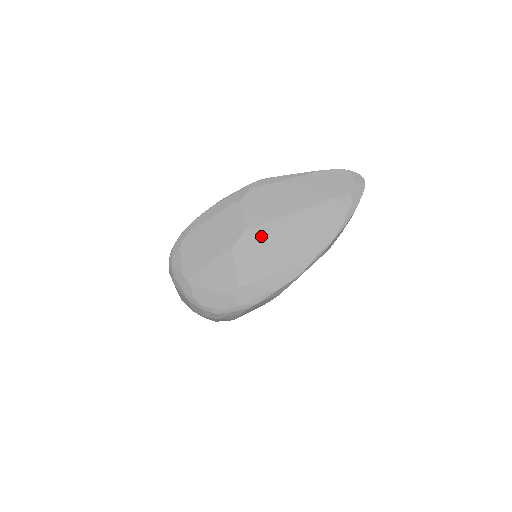
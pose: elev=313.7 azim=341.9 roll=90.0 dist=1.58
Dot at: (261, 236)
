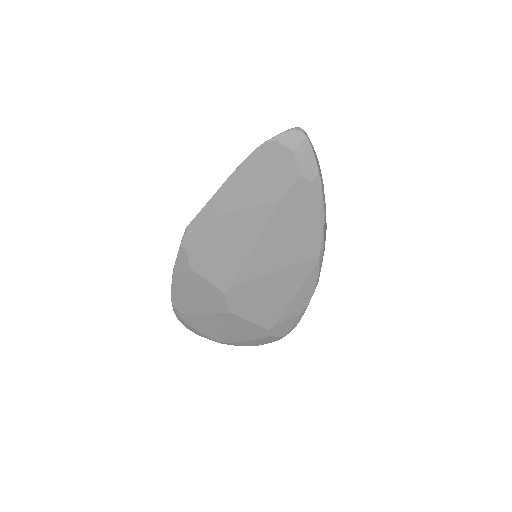
Dot at: (245, 287)
